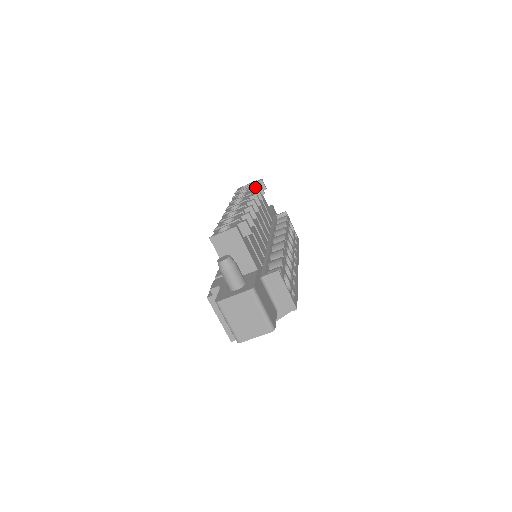
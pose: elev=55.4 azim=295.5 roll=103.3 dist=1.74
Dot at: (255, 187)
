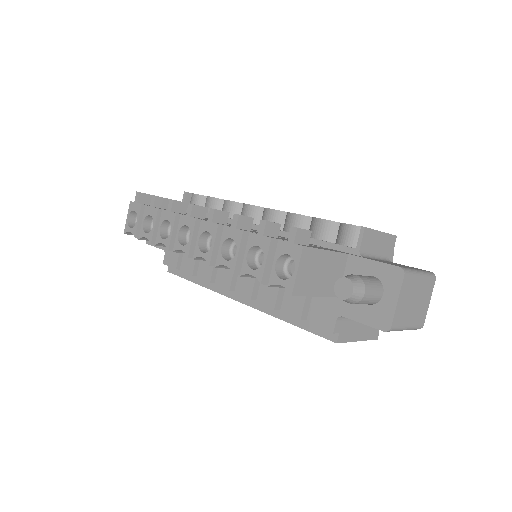
Dot at: (154, 205)
